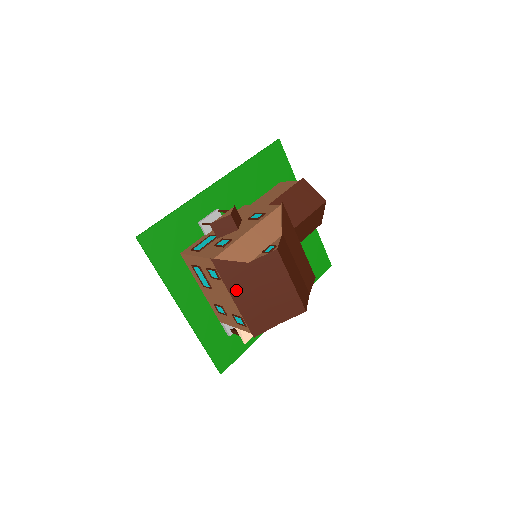
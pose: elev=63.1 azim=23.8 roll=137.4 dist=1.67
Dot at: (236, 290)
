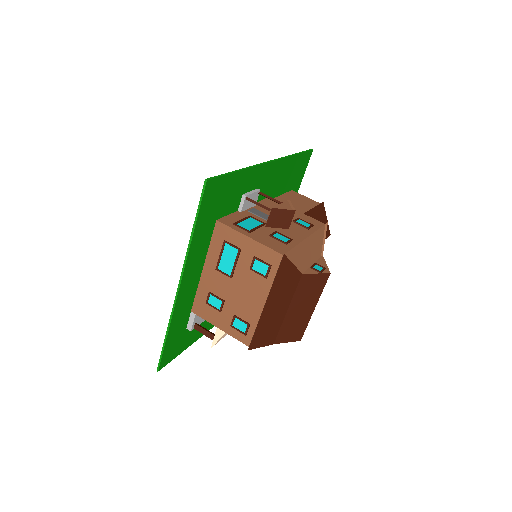
Dot at: (274, 296)
